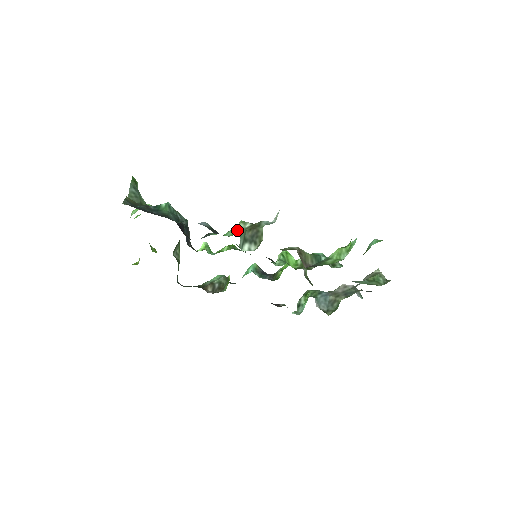
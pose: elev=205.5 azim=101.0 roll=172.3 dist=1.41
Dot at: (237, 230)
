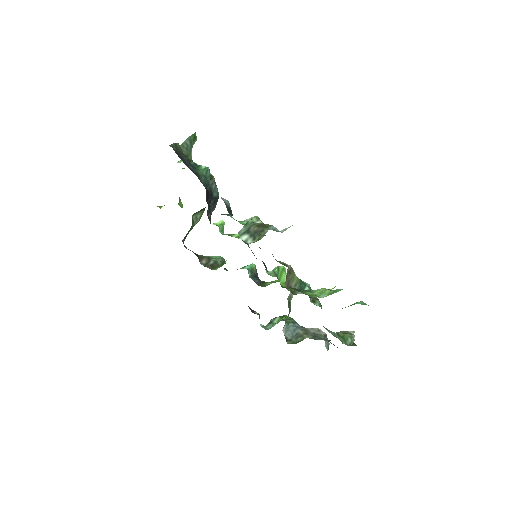
Dot at: (248, 221)
